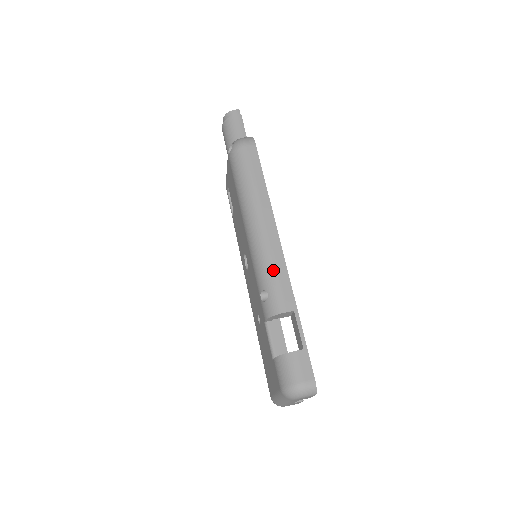
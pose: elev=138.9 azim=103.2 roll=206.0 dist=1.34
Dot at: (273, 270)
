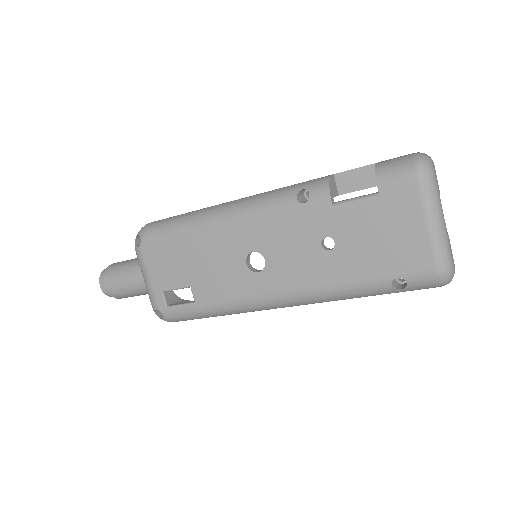
Dot at: (282, 188)
